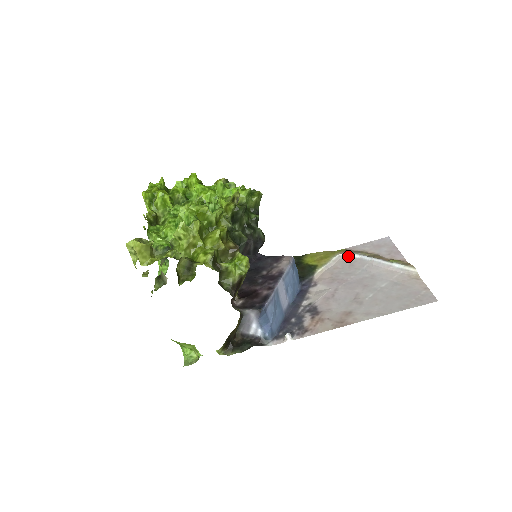
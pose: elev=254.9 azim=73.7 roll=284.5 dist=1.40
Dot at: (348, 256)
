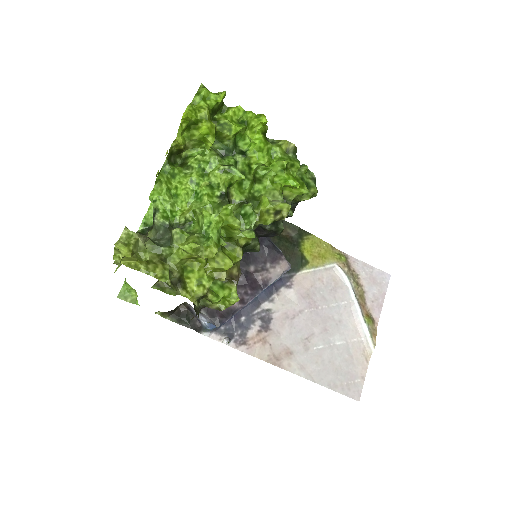
Dot at: (341, 275)
